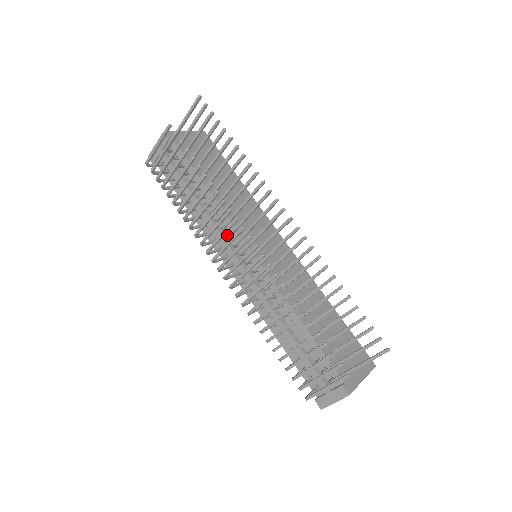
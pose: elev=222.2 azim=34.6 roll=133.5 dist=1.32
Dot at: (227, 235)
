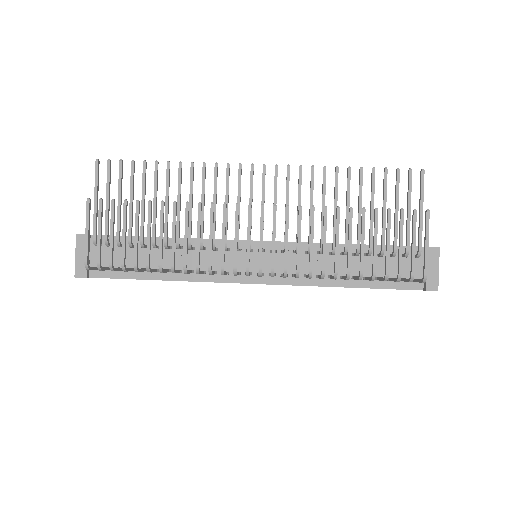
Dot at: occluded
